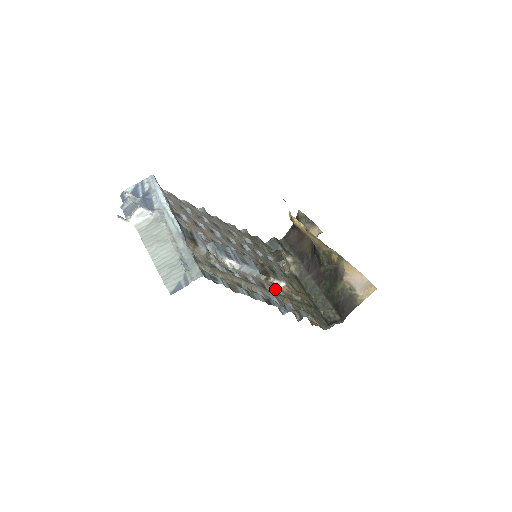
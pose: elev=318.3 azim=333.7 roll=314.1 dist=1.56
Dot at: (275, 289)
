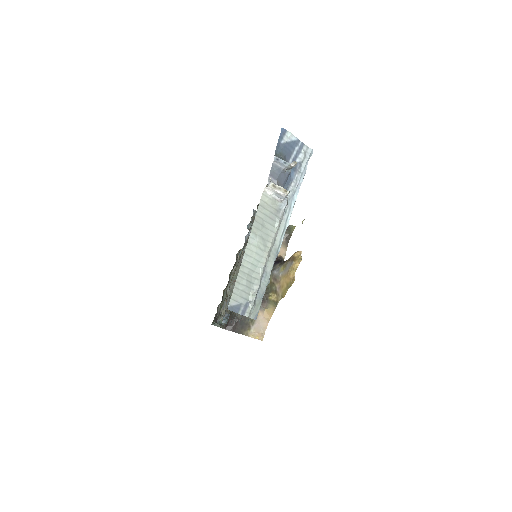
Dot at: occluded
